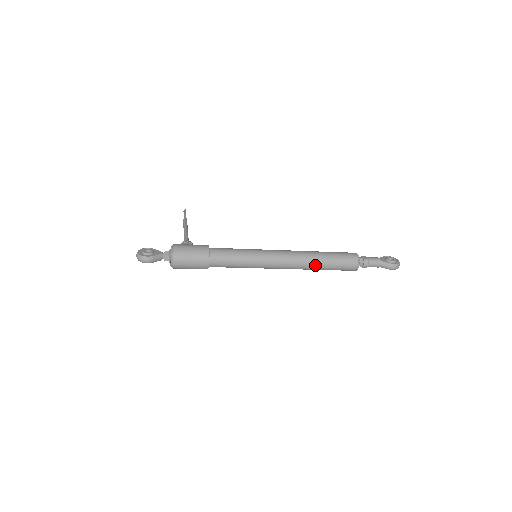
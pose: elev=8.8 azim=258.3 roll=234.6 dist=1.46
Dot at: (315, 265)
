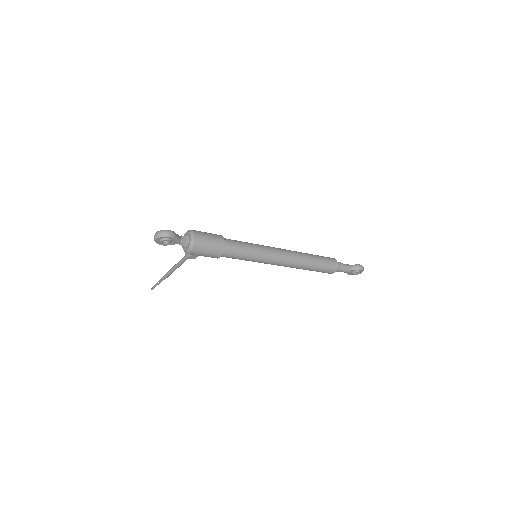
Dot at: (307, 258)
